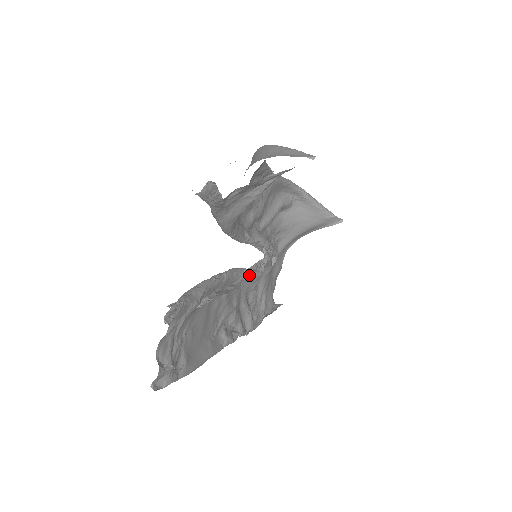
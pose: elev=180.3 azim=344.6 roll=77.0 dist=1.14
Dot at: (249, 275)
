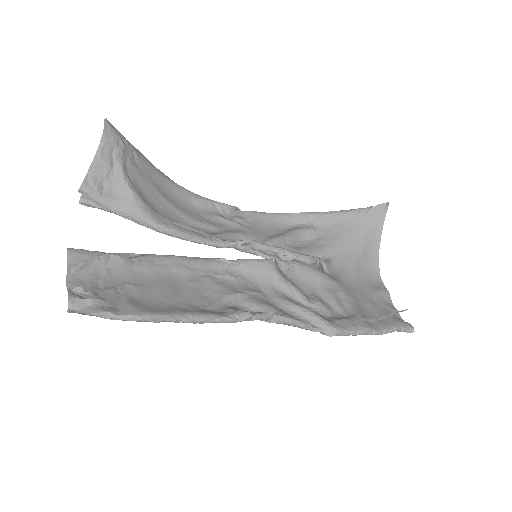
Dot at: (241, 263)
